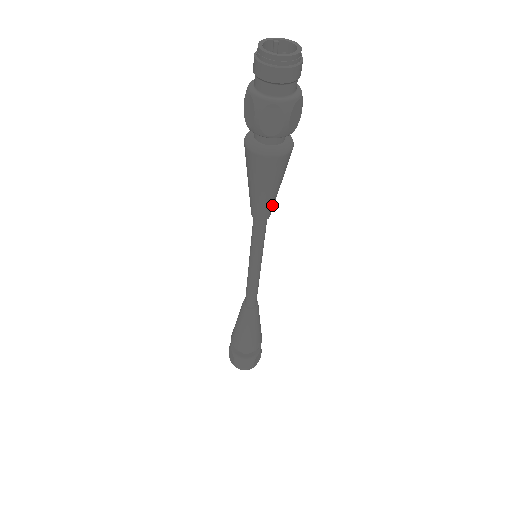
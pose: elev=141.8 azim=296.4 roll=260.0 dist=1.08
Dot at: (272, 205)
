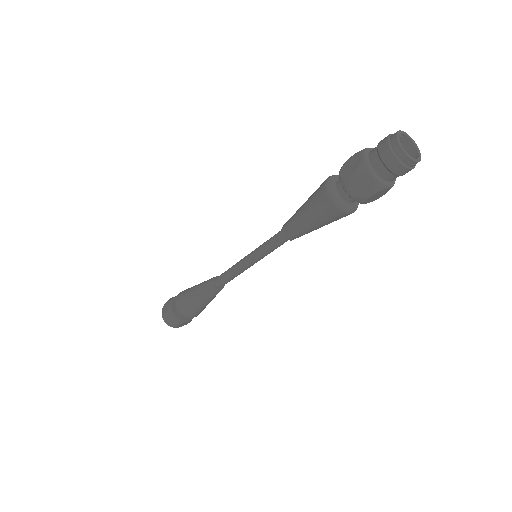
Dot at: occluded
